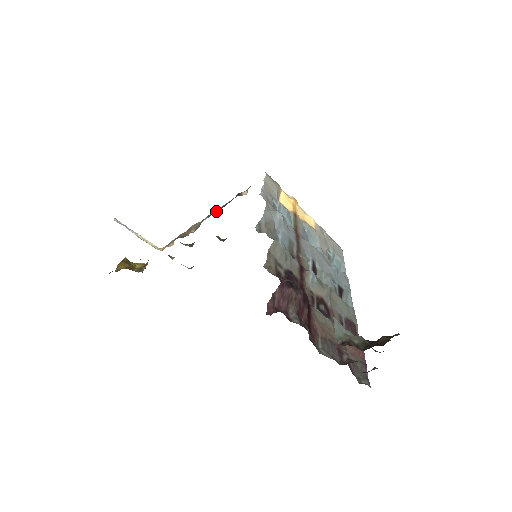
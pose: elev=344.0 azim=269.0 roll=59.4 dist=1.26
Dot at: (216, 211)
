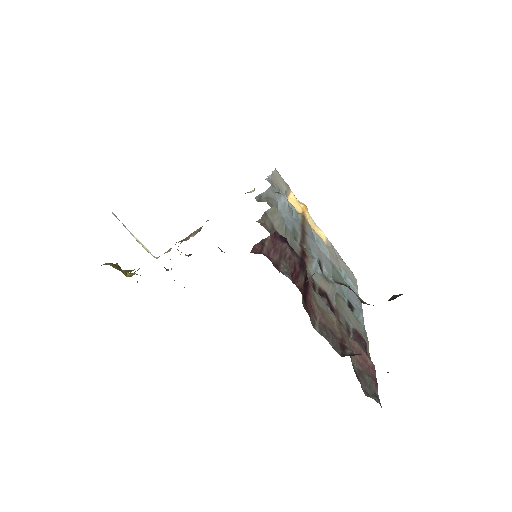
Dot at: occluded
